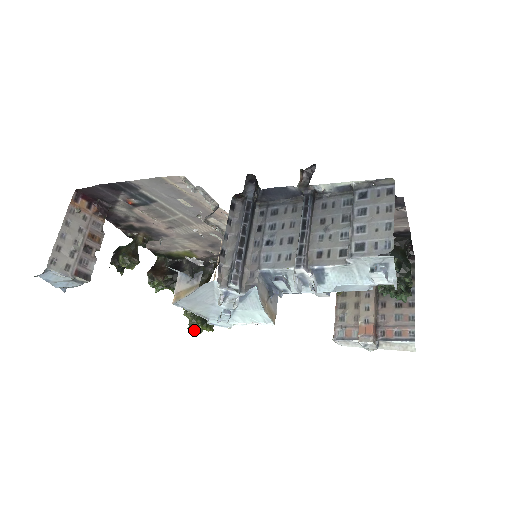
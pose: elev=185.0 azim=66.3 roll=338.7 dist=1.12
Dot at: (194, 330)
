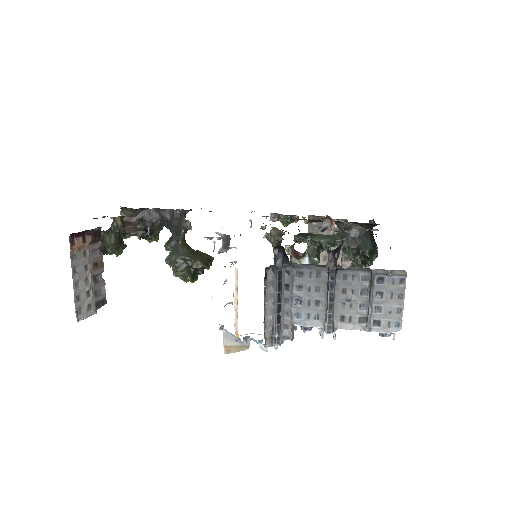
Dot at: occluded
